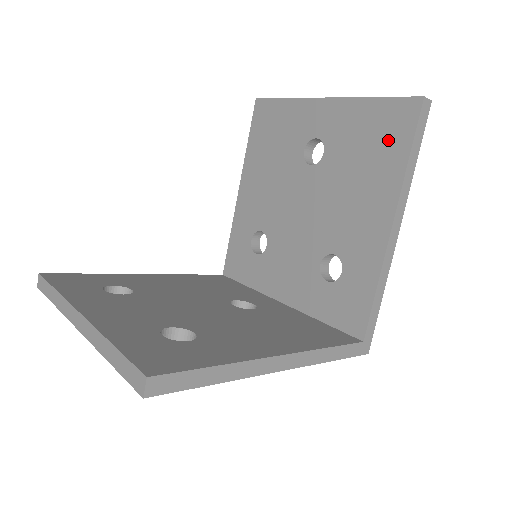
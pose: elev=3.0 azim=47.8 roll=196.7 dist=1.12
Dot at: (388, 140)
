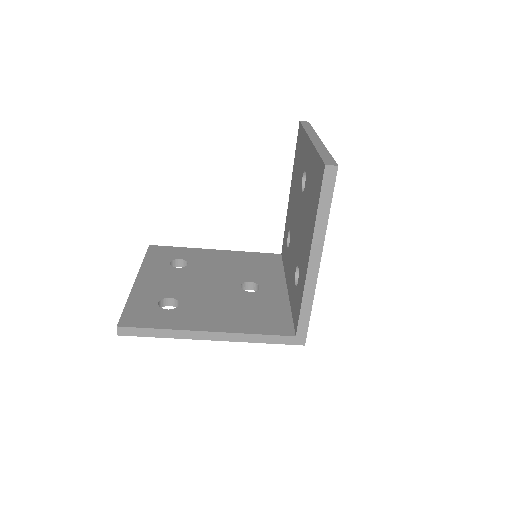
Dot at: (315, 192)
